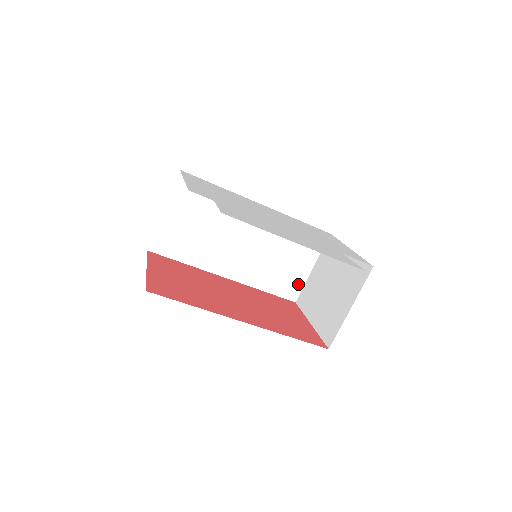
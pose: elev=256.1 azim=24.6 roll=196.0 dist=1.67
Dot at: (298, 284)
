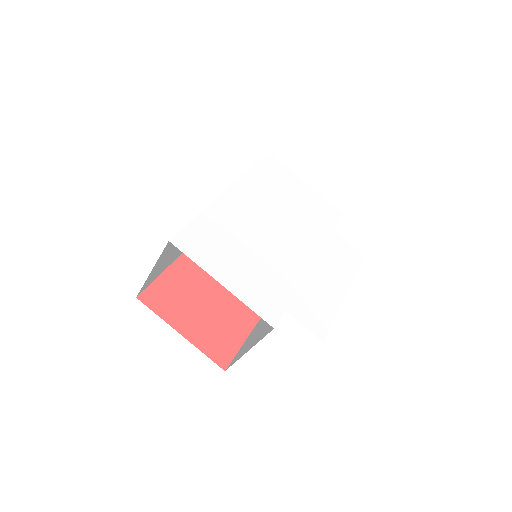
Dot at: occluded
